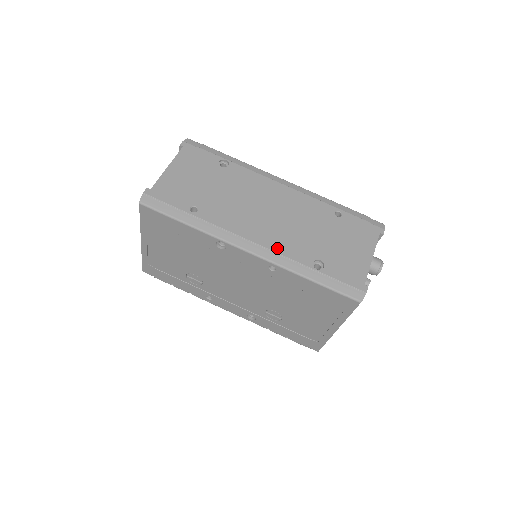
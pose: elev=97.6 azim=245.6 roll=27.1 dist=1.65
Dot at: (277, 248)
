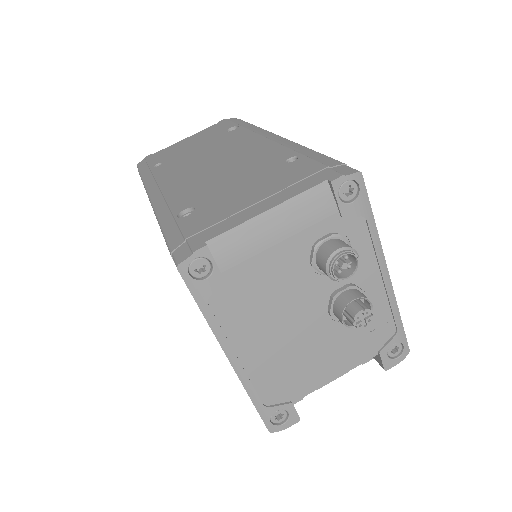
Dot at: (171, 194)
